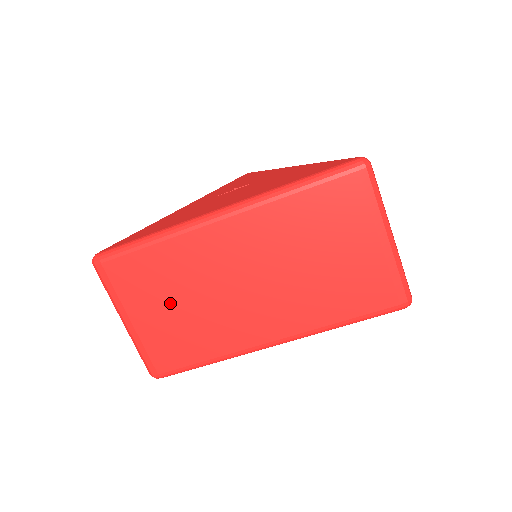
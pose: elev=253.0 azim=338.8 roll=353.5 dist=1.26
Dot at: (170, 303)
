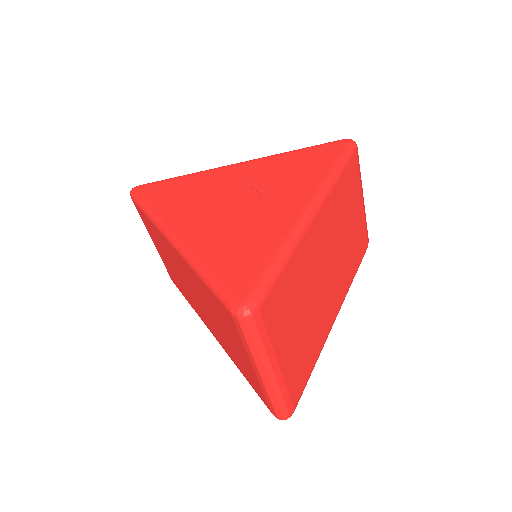
Dot at: (165, 256)
